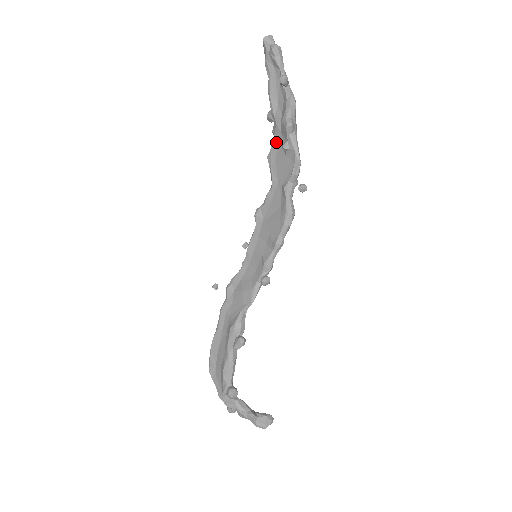
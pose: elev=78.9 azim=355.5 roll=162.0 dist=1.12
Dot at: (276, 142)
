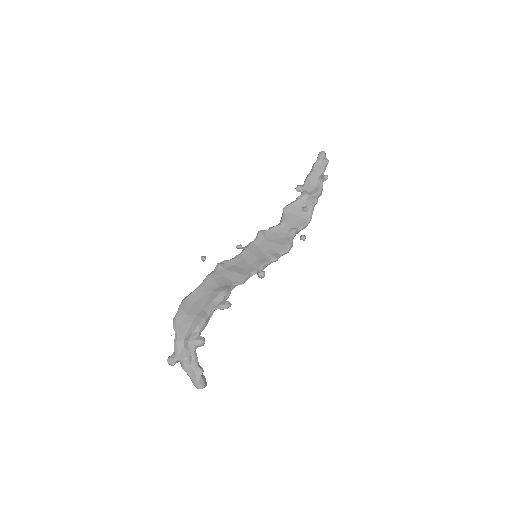
Dot at: (298, 203)
